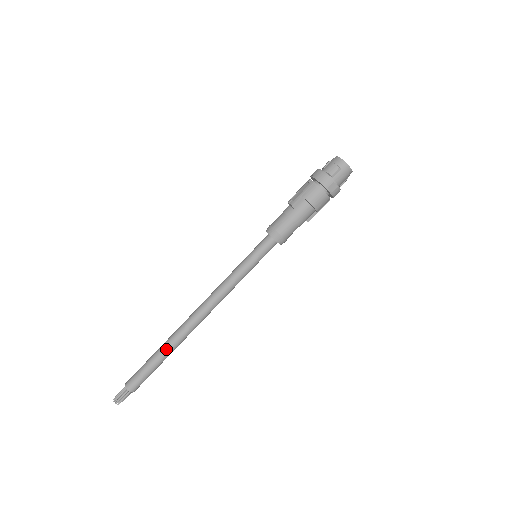
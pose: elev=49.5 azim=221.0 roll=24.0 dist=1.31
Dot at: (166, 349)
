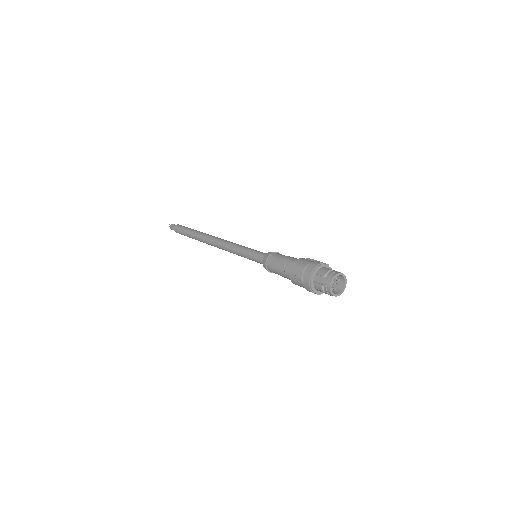
Dot at: (194, 238)
